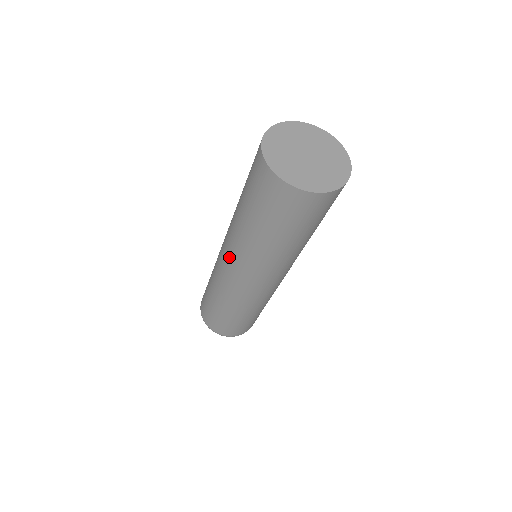
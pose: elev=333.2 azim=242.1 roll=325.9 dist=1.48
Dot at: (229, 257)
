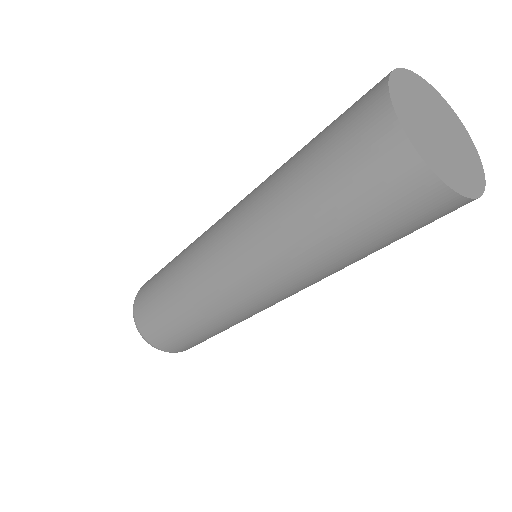
Dot at: (257, 285)
